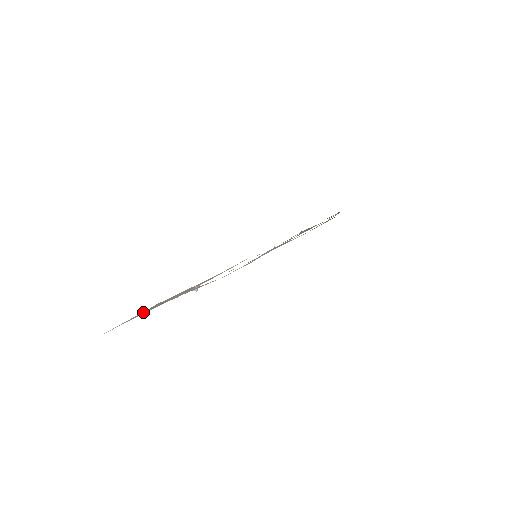
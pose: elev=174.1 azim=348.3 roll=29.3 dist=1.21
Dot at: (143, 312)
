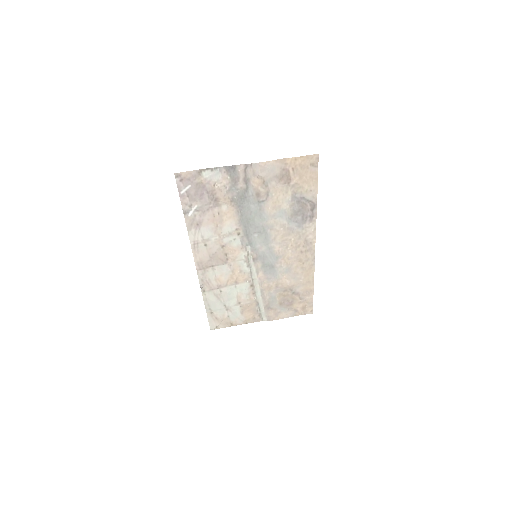
Dot at: (202, 178)
